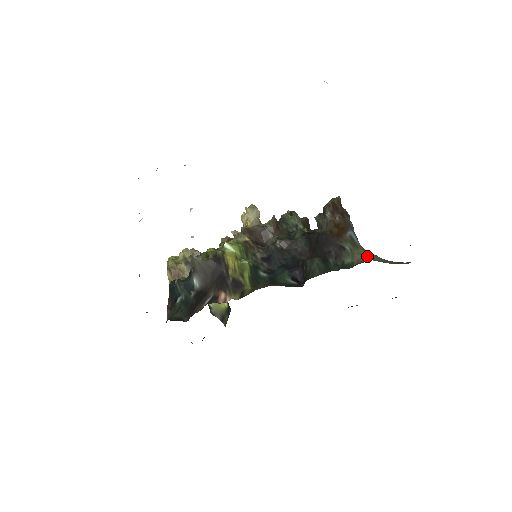
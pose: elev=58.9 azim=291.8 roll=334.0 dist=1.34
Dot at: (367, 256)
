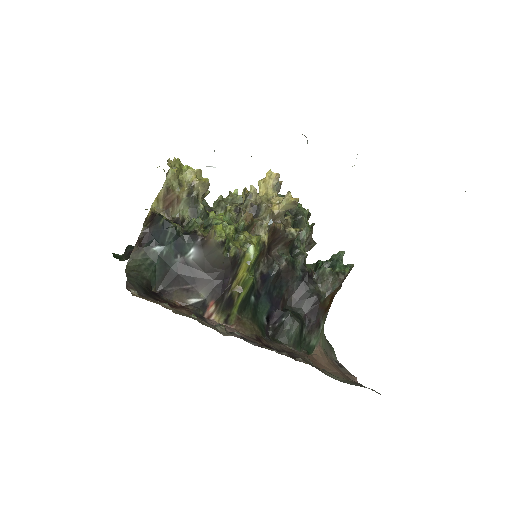
Dot at: (323, 338)
